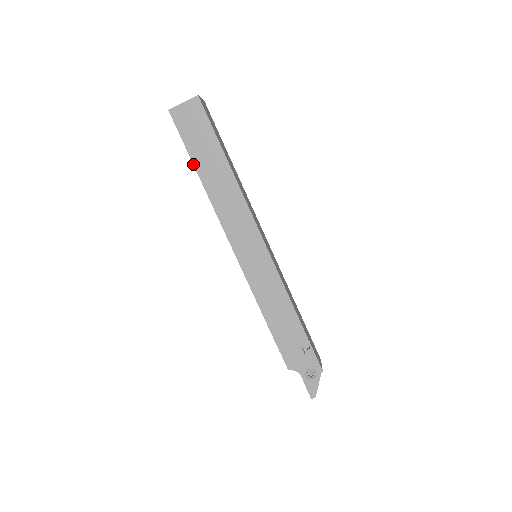
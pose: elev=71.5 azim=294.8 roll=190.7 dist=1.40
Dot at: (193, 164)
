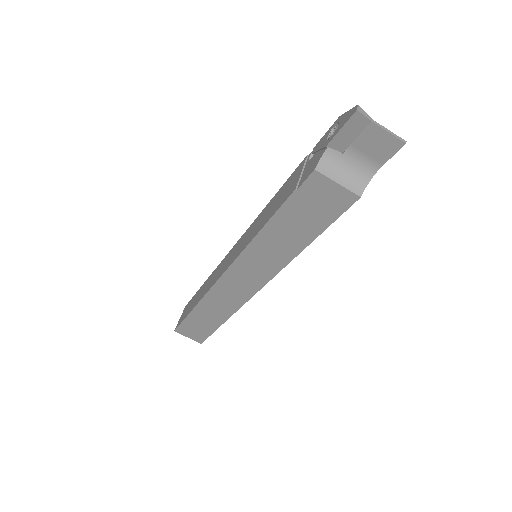
Dot at: (190, 313)
